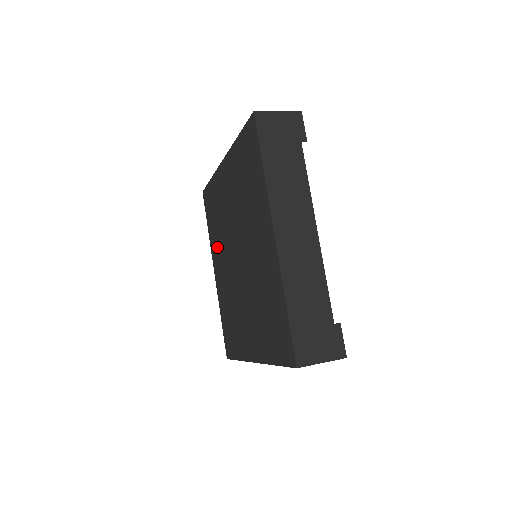
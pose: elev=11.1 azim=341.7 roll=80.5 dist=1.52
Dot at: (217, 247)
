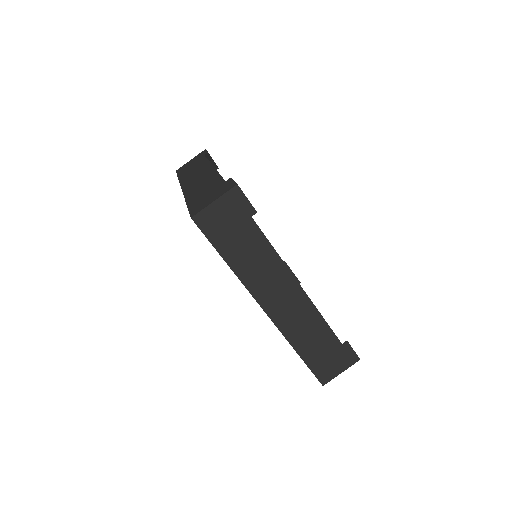
Dot at: occluded
